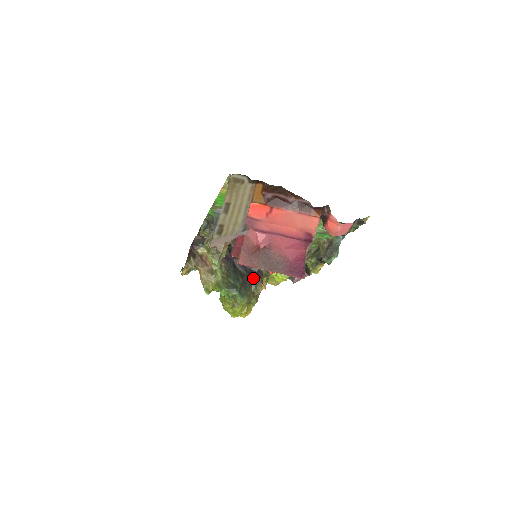
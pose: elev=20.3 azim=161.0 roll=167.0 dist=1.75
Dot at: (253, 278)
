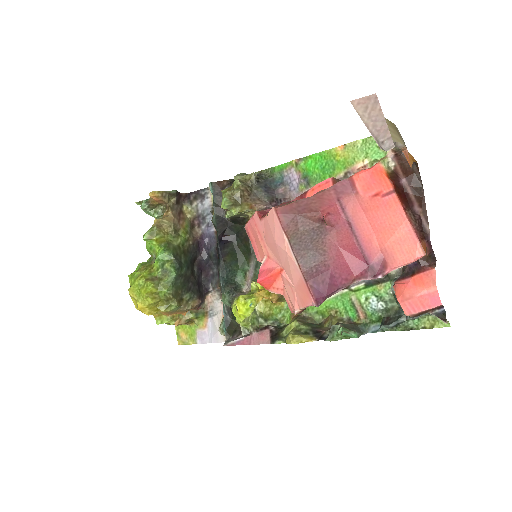
Dot at: (197, 290)
